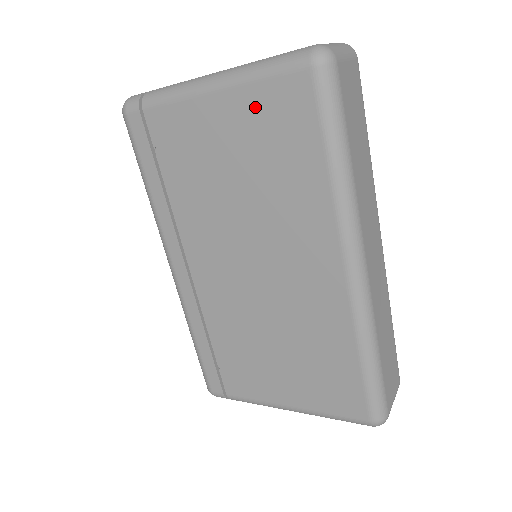
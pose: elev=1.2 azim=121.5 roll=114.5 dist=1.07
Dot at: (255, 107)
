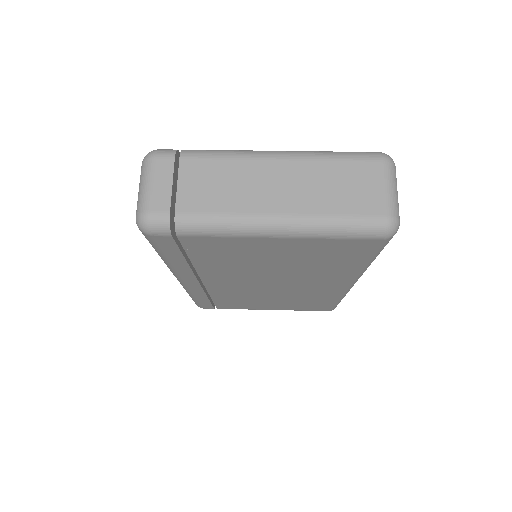
Dot at: (316, 246)
